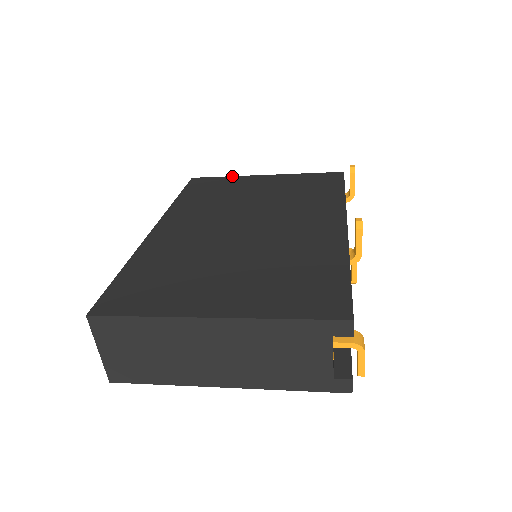
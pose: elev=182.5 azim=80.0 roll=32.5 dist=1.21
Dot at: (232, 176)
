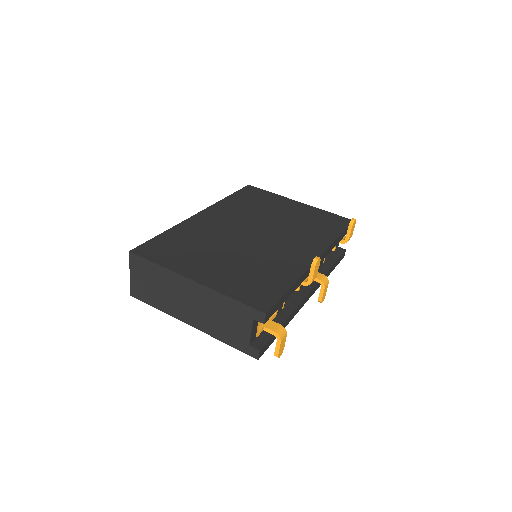
Dot at: (276, 194)
